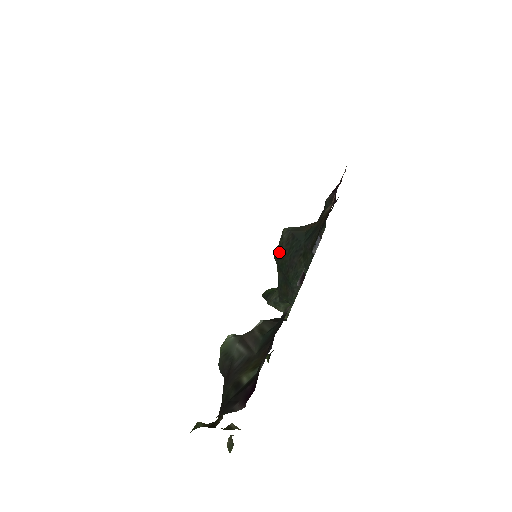
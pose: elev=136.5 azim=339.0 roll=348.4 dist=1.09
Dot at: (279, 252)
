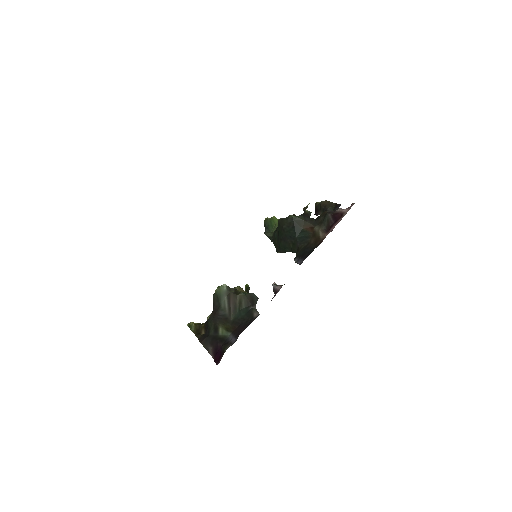
Dot at: (281, 224)
